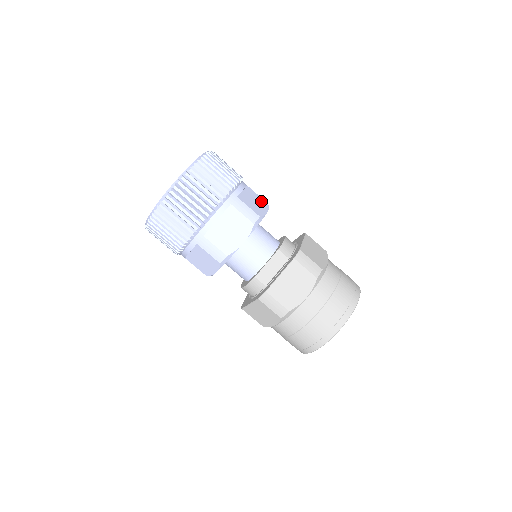
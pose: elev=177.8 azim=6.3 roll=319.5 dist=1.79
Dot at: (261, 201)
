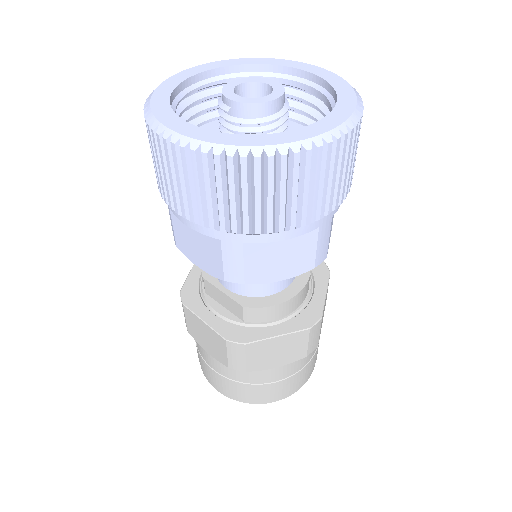
Dot at: (303, 260)
